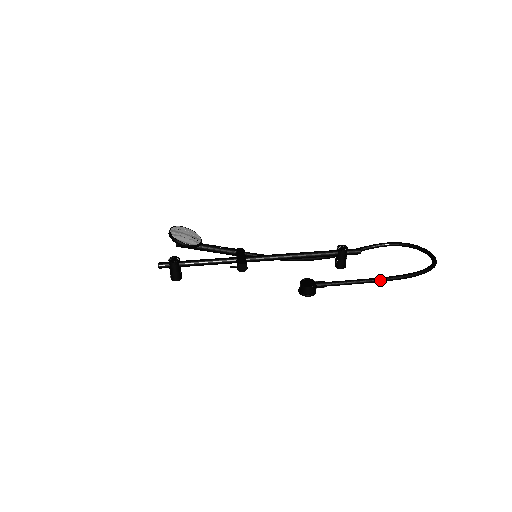
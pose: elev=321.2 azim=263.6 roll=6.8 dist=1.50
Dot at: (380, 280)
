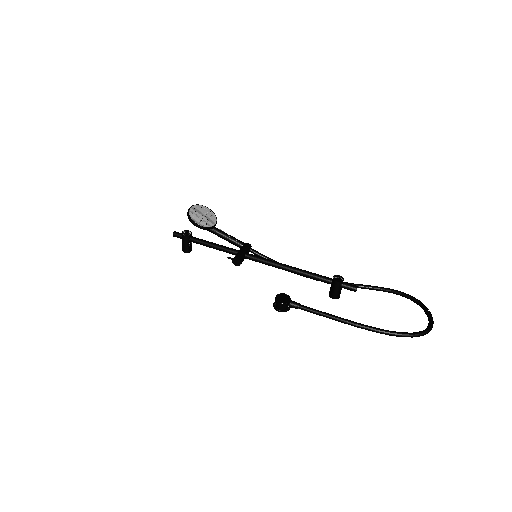
Dot at: (354, 324)
